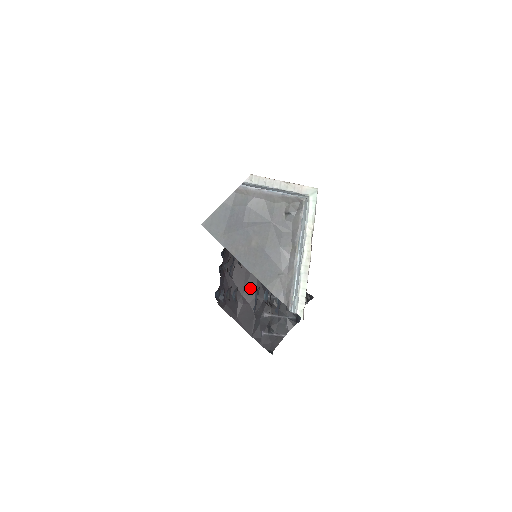
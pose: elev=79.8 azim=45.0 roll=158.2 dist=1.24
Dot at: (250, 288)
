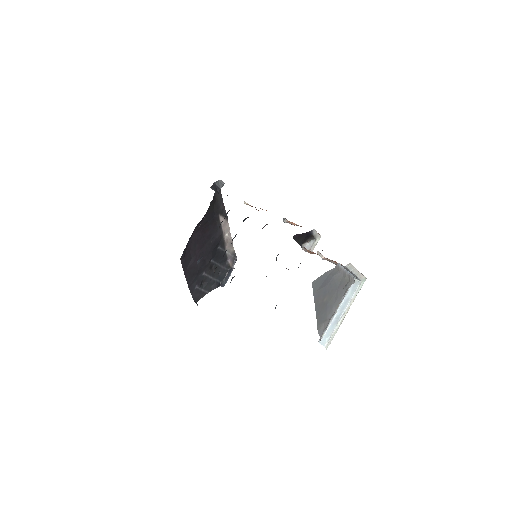
Dot at: (204, 251)
